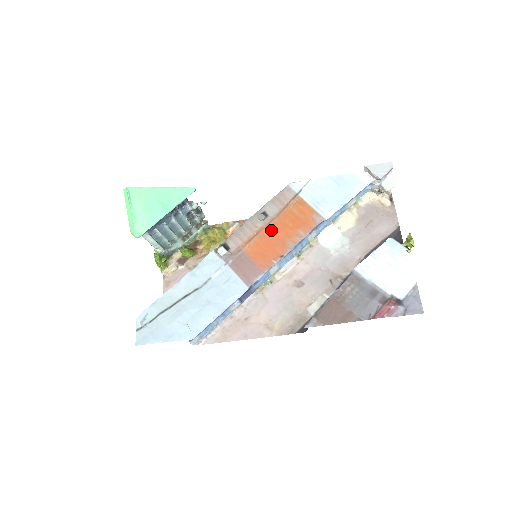
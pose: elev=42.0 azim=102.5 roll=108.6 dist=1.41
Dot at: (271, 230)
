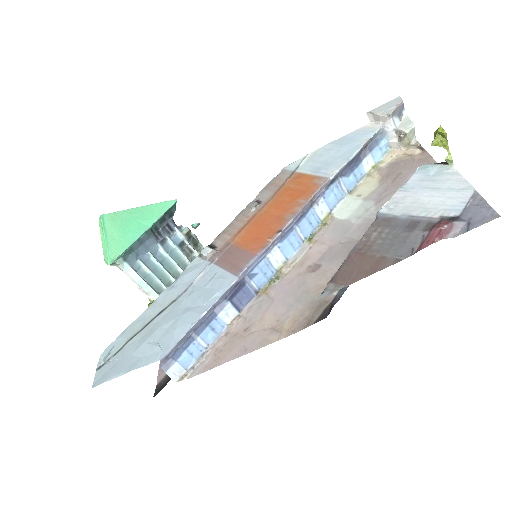
Dot at: (265, 213)
